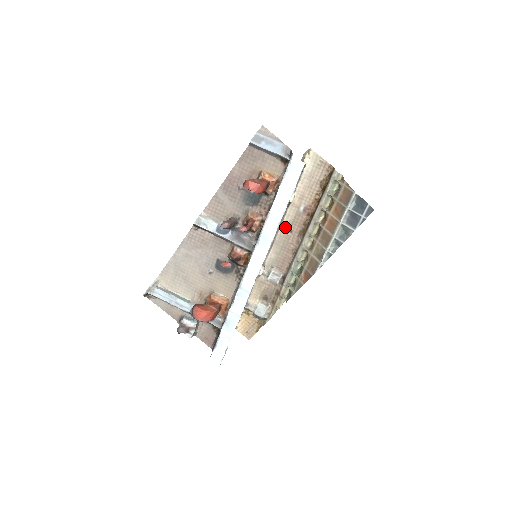
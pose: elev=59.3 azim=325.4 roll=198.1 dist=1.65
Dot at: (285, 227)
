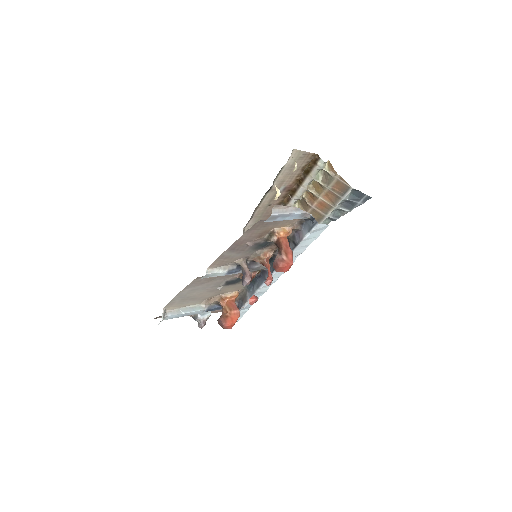
Dot at: (264, 205)
